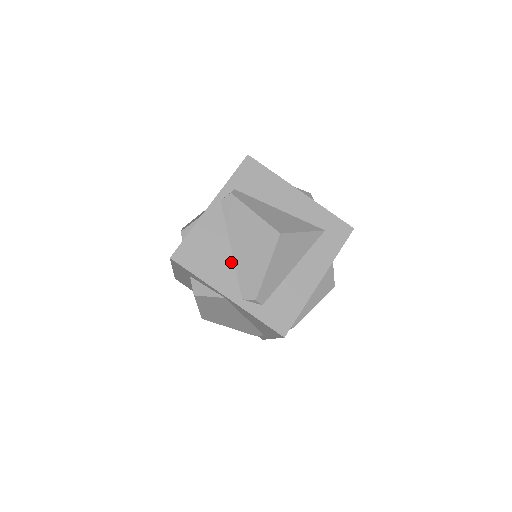
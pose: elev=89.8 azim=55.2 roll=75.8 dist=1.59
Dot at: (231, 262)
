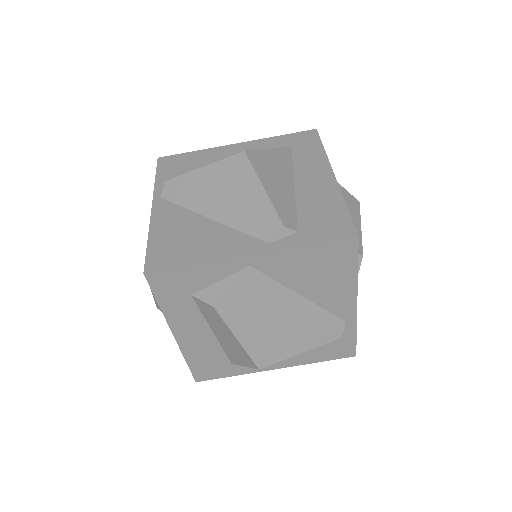
Dot at: (221, 227)
